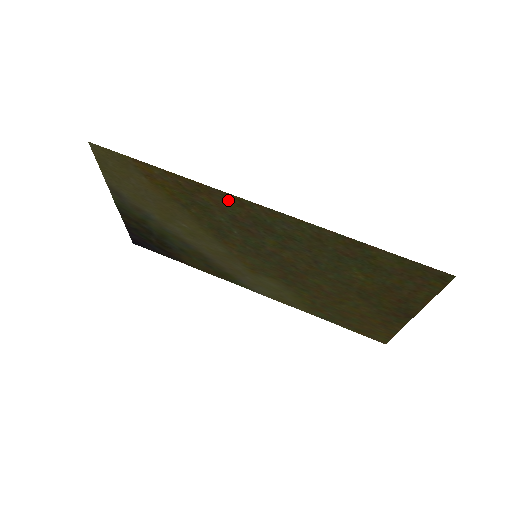
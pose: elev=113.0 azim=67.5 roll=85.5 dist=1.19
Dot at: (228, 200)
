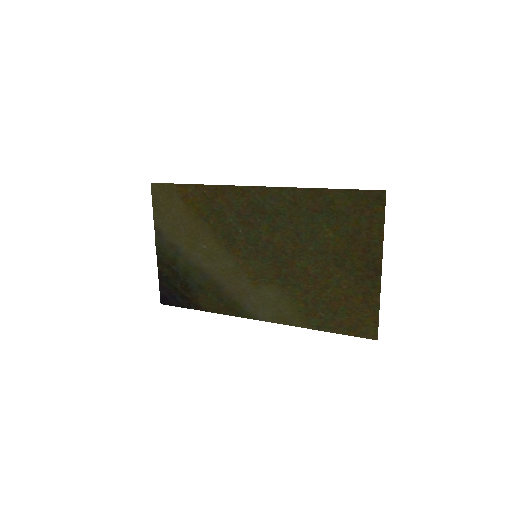
Dot at: (235, 193)
